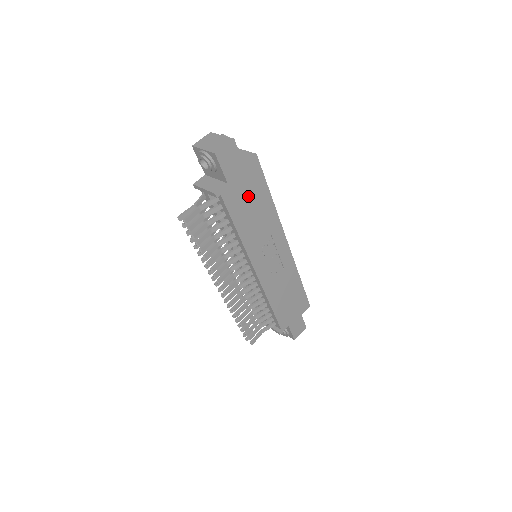
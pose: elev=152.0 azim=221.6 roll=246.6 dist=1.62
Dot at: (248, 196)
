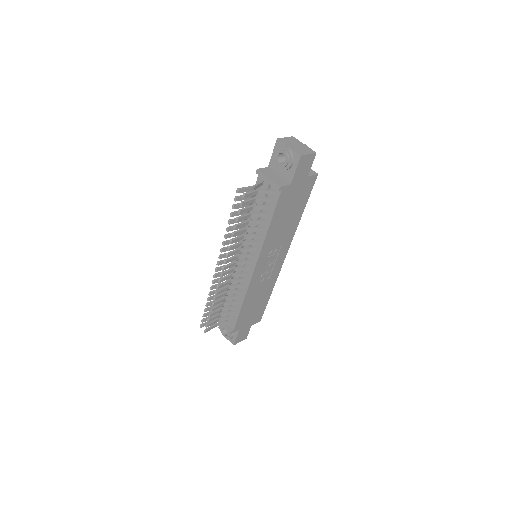
Dot at: (293, 203)
